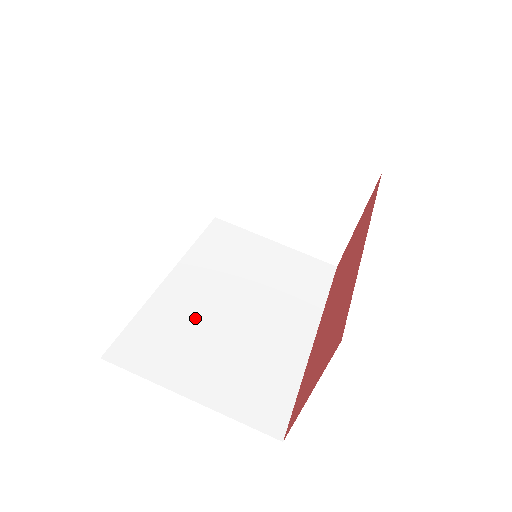
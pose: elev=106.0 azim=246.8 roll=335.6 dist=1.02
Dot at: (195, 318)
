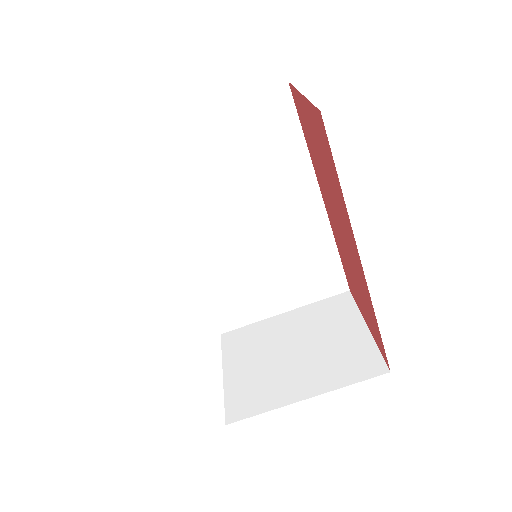
Dot at: (235, 267)
